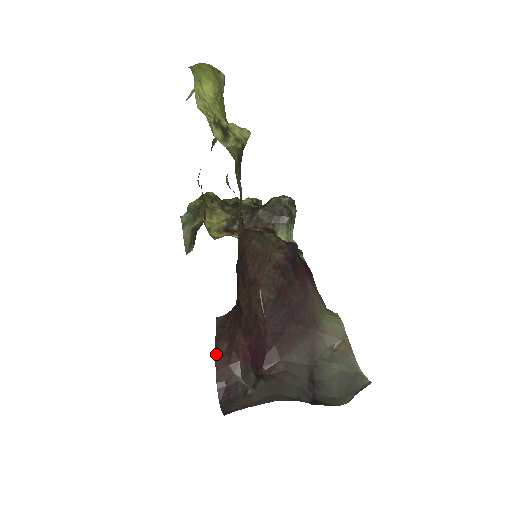
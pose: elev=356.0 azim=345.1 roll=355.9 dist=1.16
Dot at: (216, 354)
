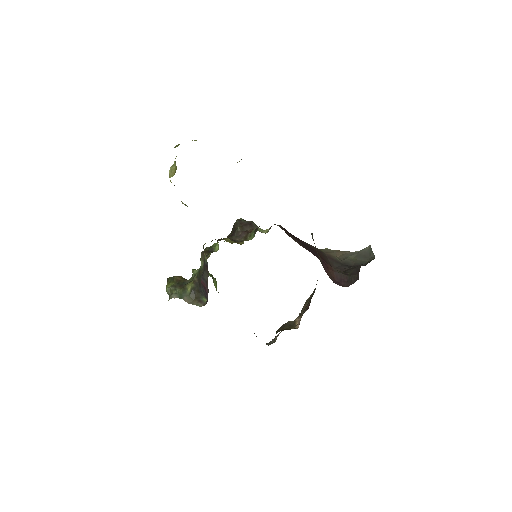
Dot at: occluded
